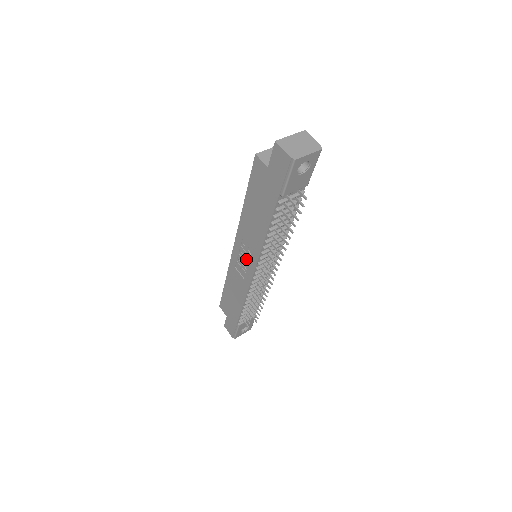
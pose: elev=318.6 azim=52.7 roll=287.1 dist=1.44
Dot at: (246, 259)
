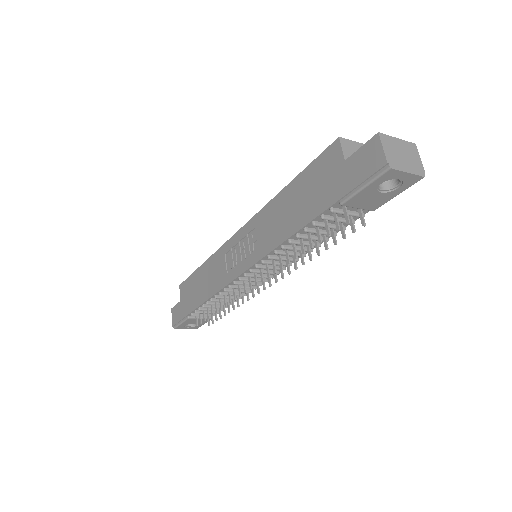
Dot at: (244, 252)
